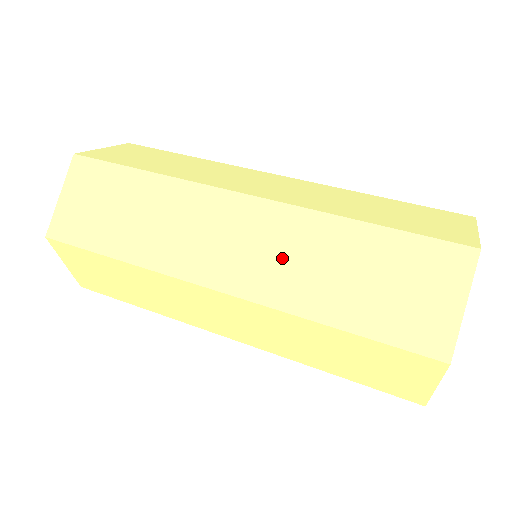
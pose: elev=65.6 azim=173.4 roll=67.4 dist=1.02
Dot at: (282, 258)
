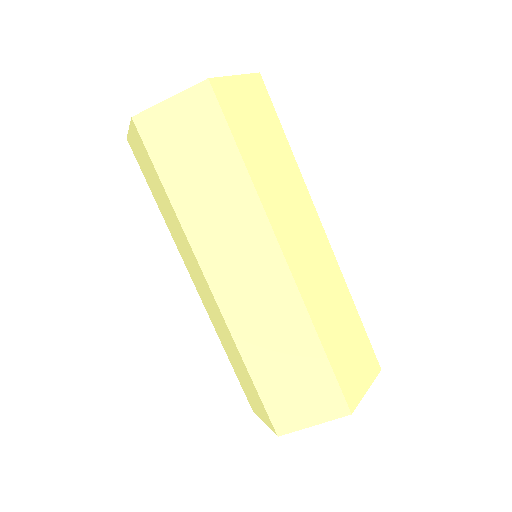
Dot at: (262, 312)
